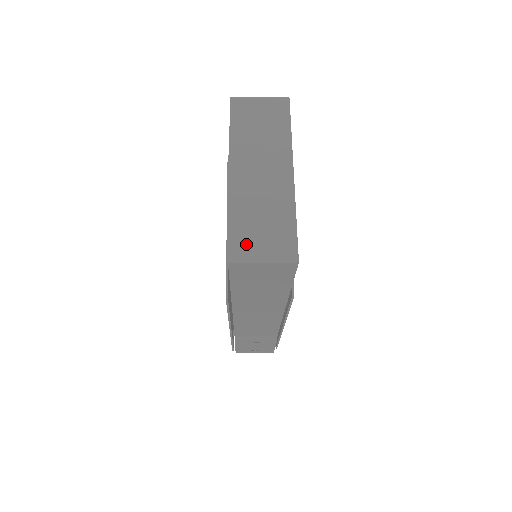
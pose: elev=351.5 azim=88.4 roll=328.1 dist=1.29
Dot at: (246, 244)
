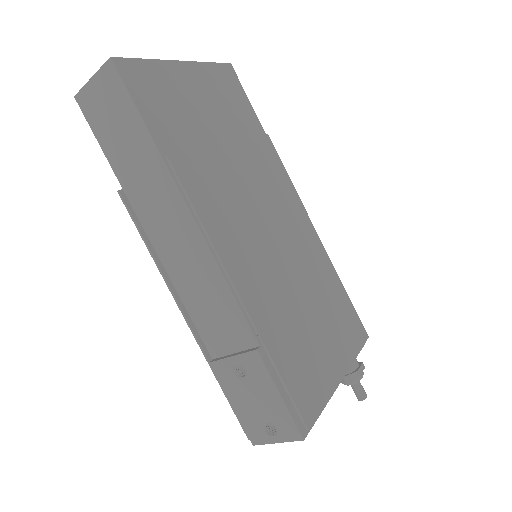
Dot at: occluded
